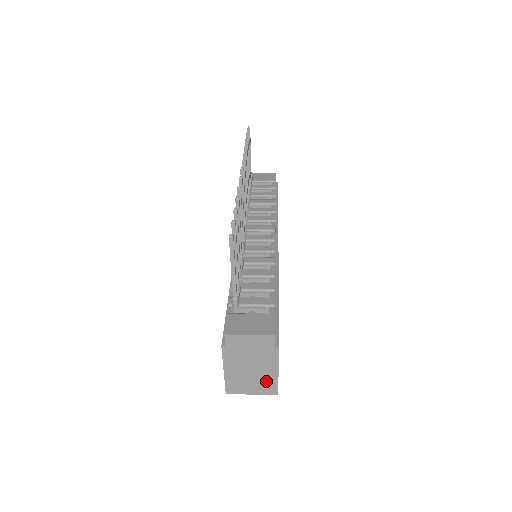
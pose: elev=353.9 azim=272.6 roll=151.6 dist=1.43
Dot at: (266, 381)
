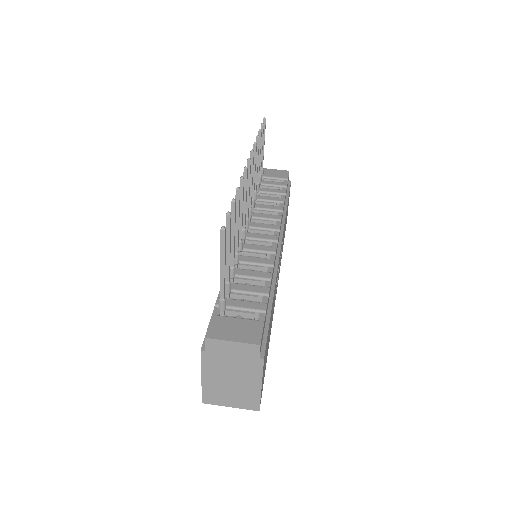
Dot at: (247, 394)
